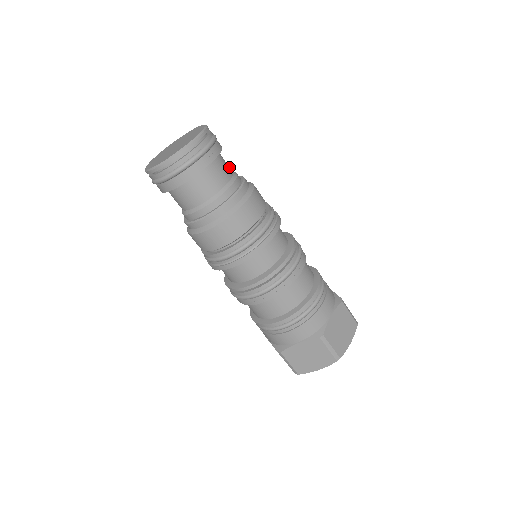
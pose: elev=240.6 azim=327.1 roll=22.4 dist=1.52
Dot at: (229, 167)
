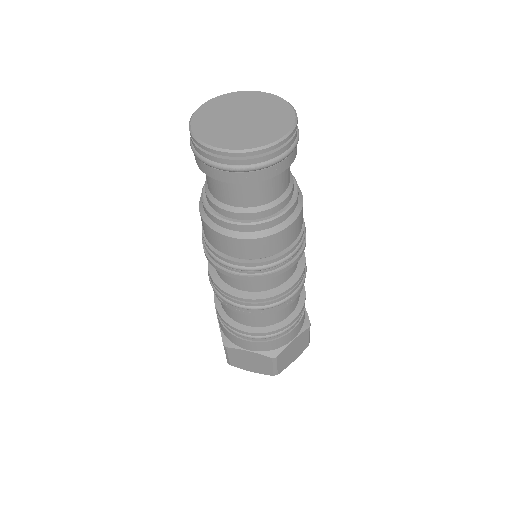
Dot at: occluded
